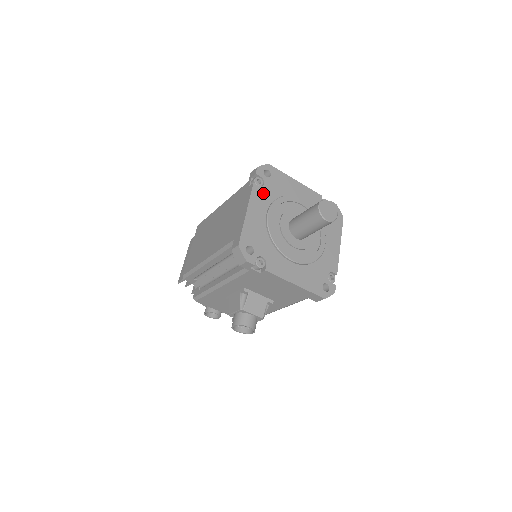
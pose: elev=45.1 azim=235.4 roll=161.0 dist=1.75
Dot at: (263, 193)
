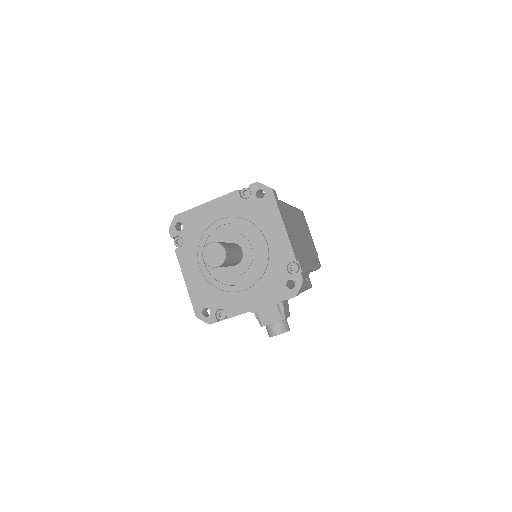
Dot at: (187, 250)
